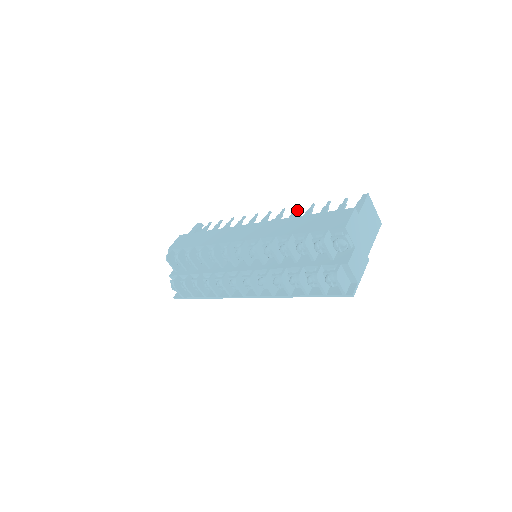
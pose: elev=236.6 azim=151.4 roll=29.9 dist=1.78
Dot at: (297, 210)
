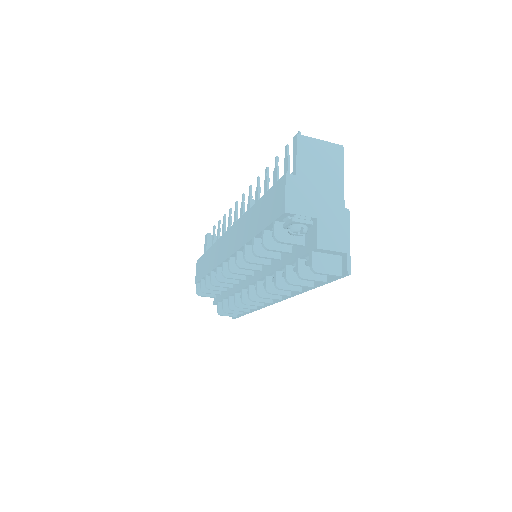
Dot at: (258, 183)
